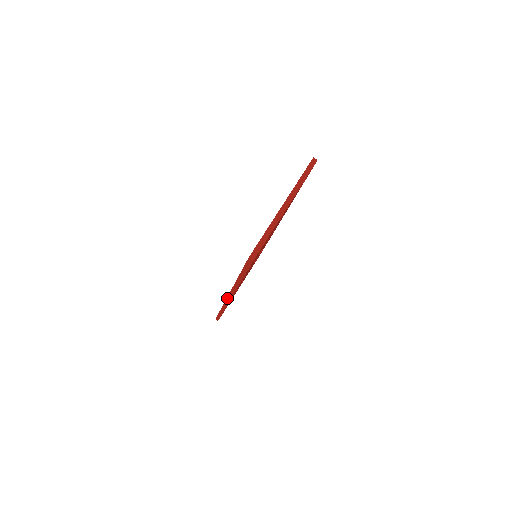
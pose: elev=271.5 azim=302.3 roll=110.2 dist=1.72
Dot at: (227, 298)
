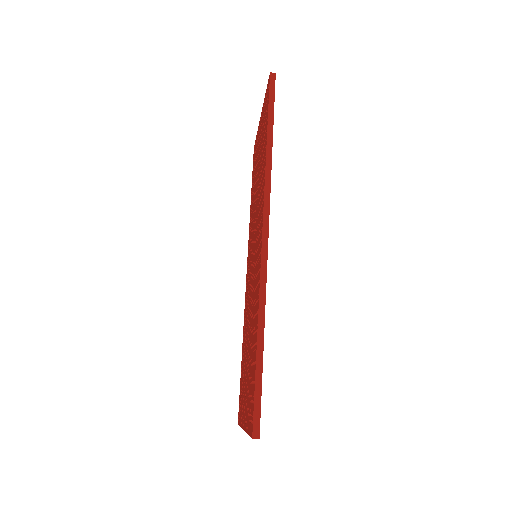
Dot at: occluded
